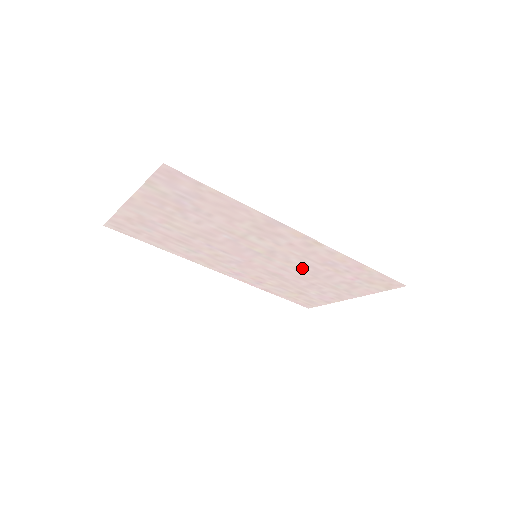
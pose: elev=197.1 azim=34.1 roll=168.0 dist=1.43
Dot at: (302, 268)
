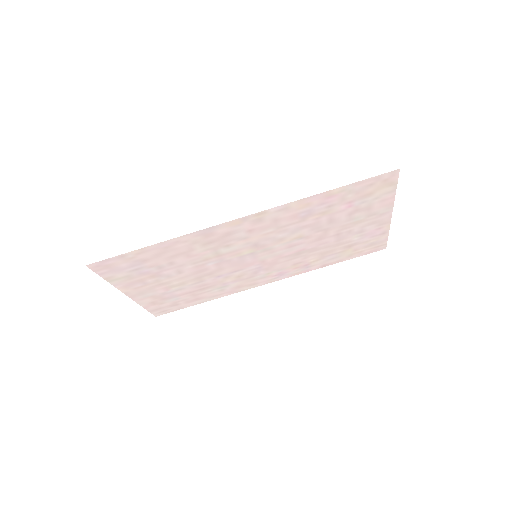
Dot at: (300, 234)
